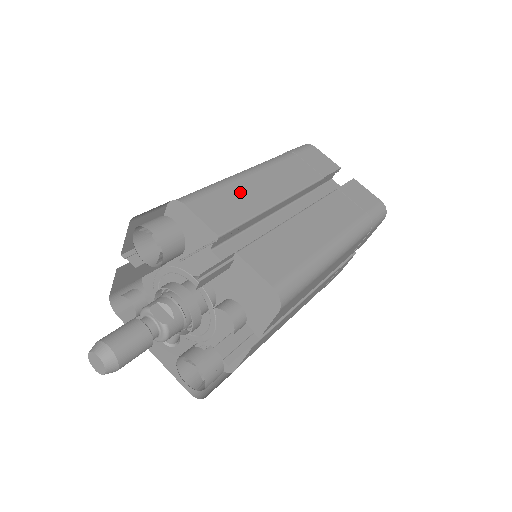
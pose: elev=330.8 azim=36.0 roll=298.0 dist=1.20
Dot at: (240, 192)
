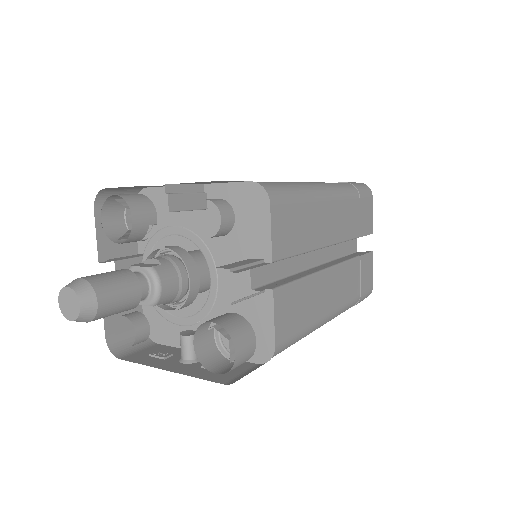
Dot at: occluded
